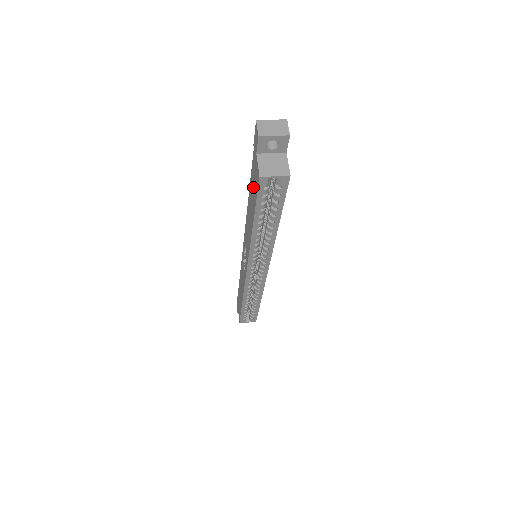
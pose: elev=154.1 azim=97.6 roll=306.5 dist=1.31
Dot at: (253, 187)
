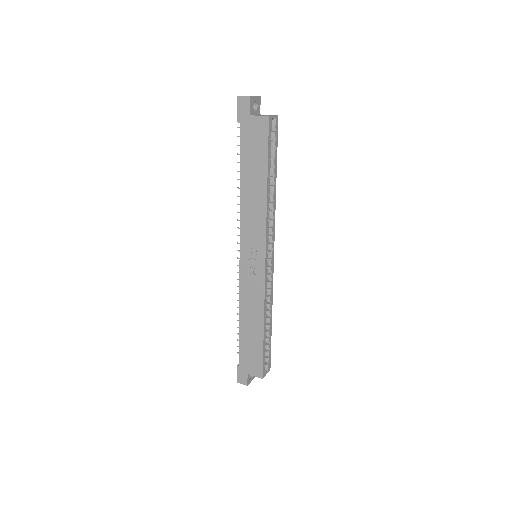
Dot at: (253, 150)
